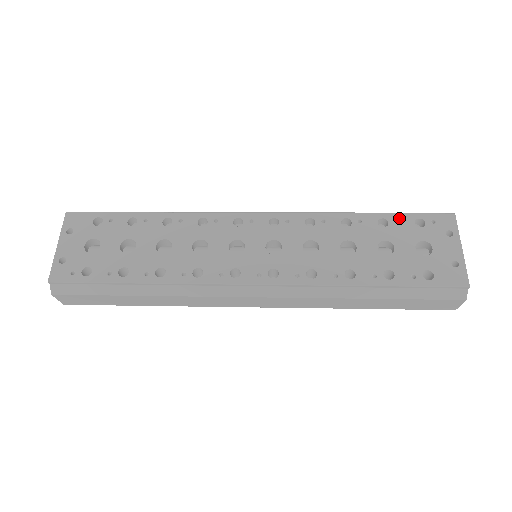
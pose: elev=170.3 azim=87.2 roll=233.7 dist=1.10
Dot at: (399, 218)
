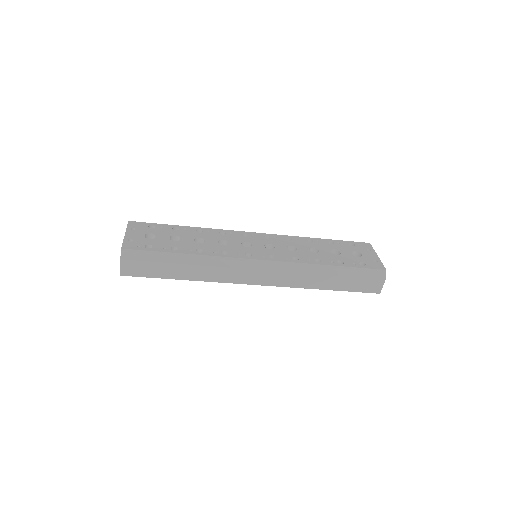
Dot at: (340, 242)
